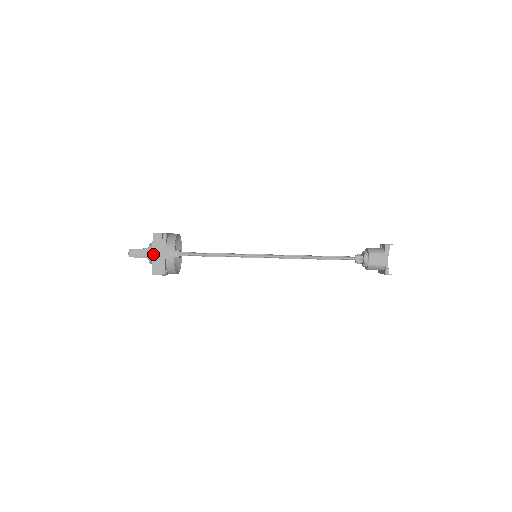
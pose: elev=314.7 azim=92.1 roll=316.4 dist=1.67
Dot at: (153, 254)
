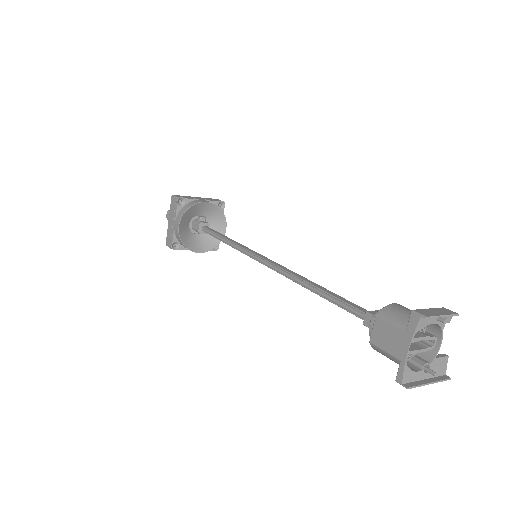
Dot at: (169, 221)
